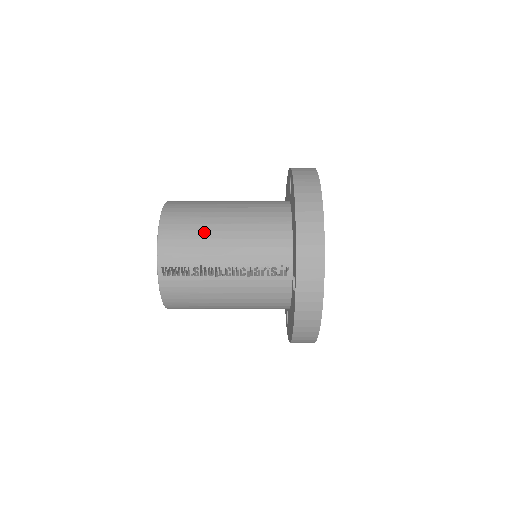
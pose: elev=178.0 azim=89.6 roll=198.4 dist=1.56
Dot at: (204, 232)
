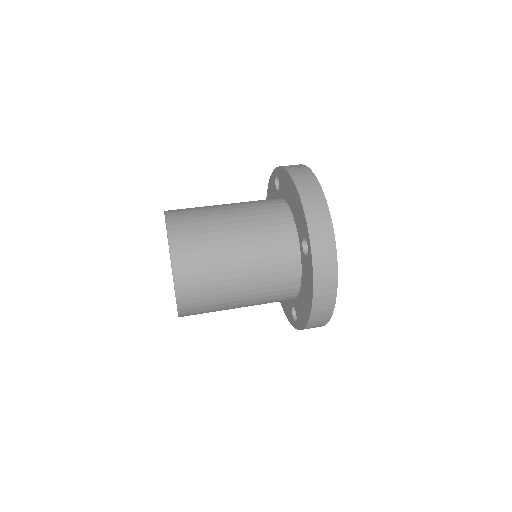
Dot at: (221, 300)
